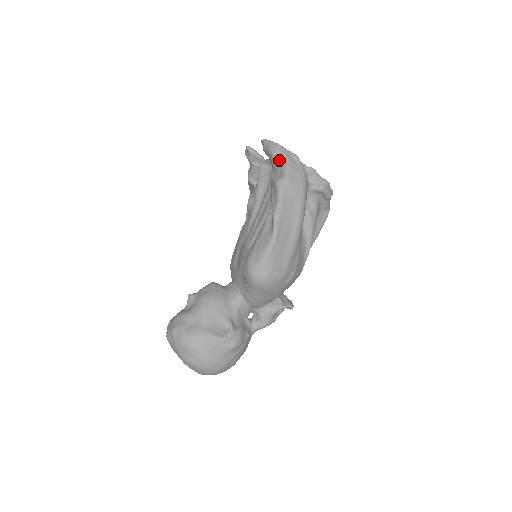
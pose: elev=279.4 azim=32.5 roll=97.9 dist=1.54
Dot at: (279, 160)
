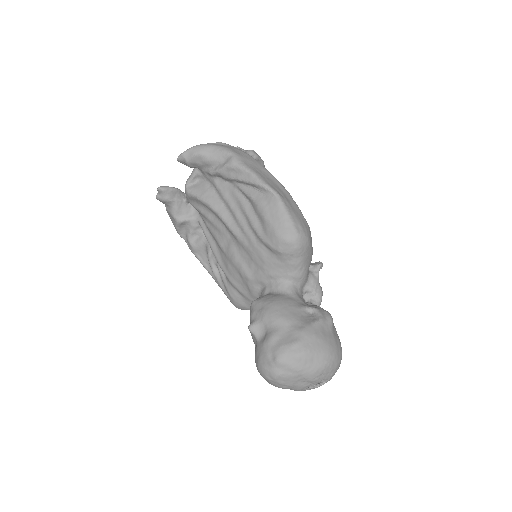
Dot at: (213, 152)
